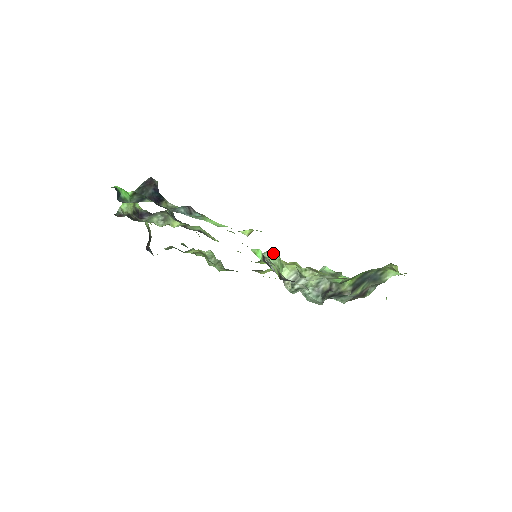
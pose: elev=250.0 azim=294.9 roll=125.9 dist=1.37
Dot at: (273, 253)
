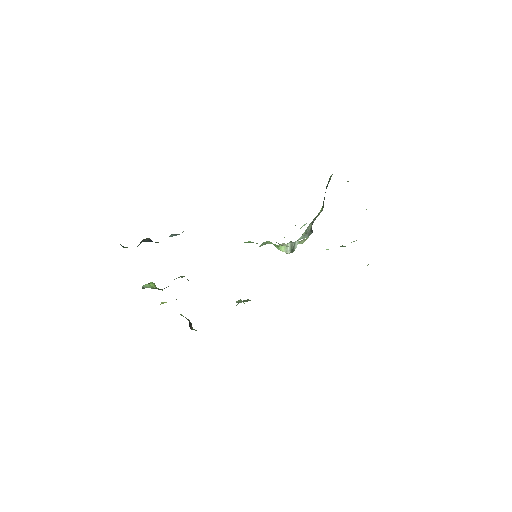
Dot at: (264, 243)
